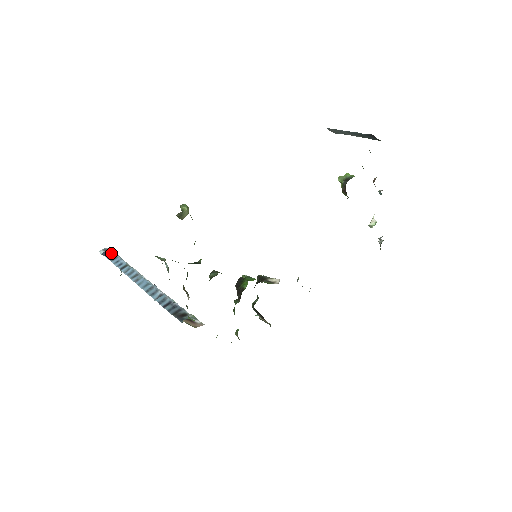
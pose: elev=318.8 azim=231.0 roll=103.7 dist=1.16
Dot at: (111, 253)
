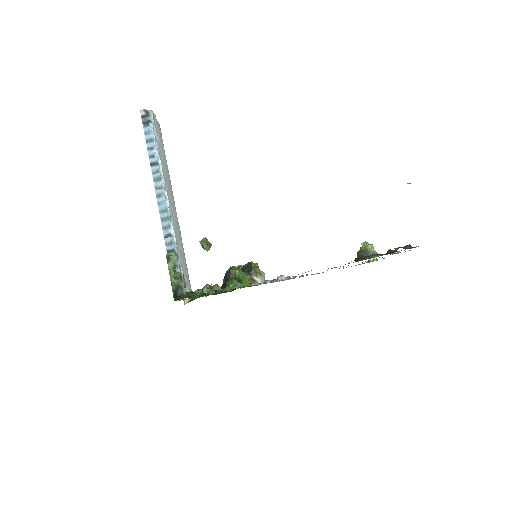
Dot at: (150, 126)
